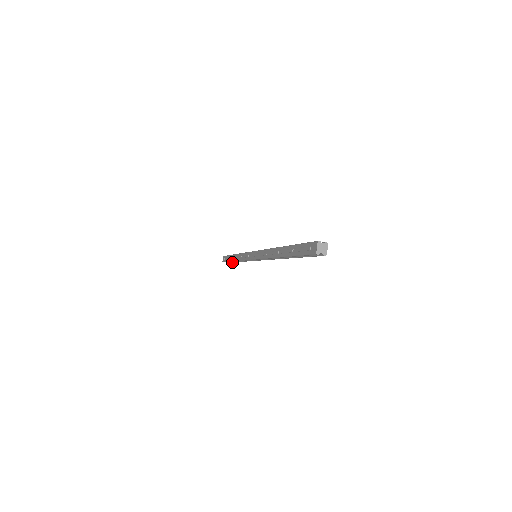
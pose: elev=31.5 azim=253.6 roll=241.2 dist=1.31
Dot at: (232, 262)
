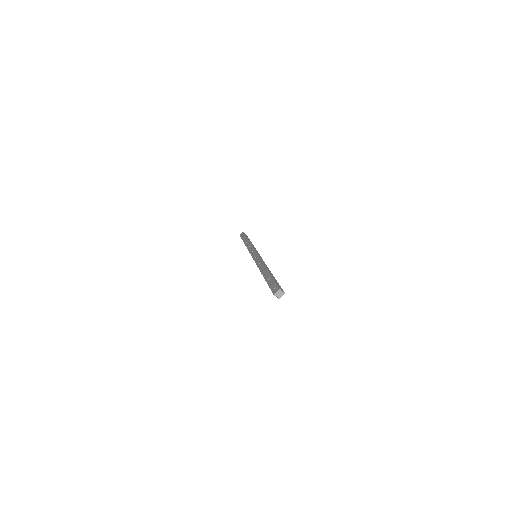
Dot at: occluded
